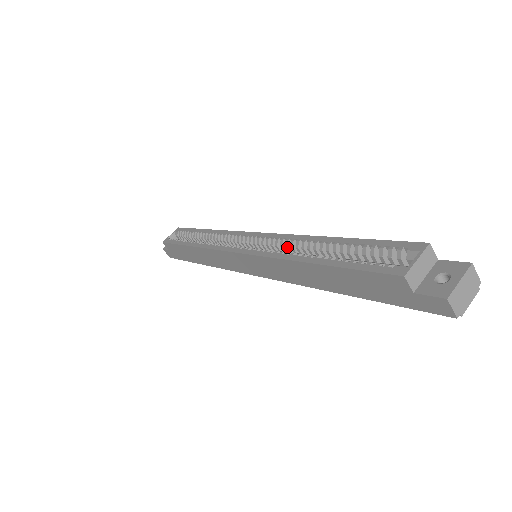
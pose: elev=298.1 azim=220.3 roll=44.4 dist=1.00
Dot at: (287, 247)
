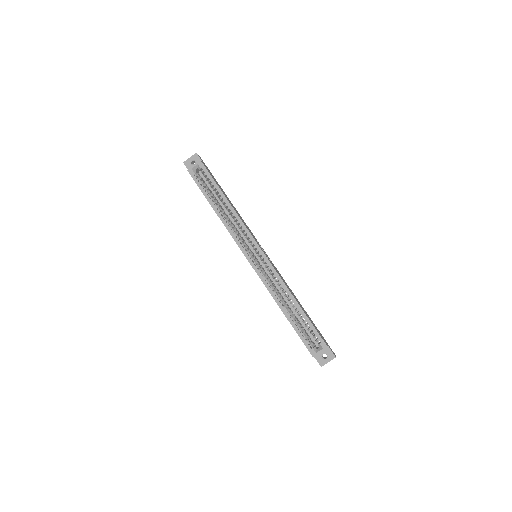
Dot at: occluded
